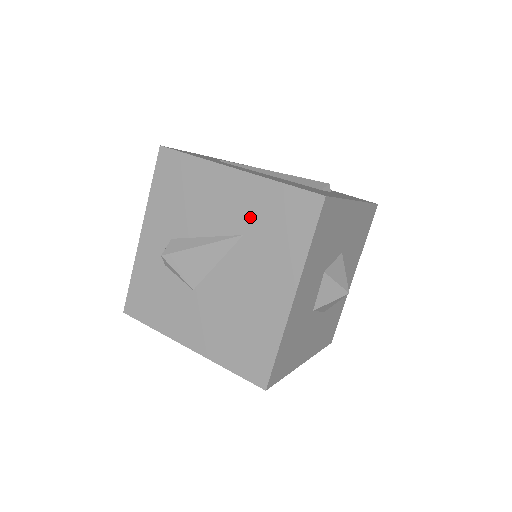
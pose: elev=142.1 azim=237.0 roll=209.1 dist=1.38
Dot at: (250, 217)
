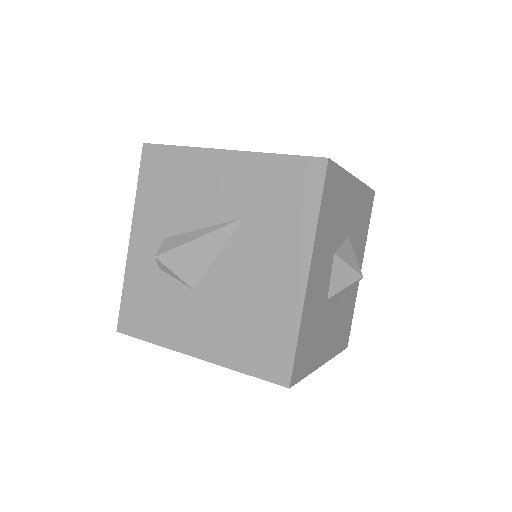
Dot at: (249, 197)
